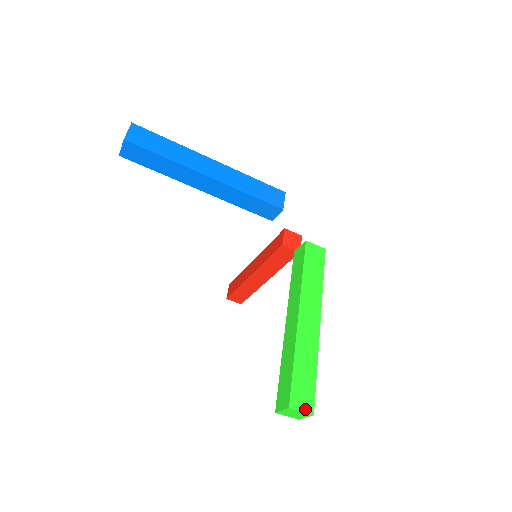
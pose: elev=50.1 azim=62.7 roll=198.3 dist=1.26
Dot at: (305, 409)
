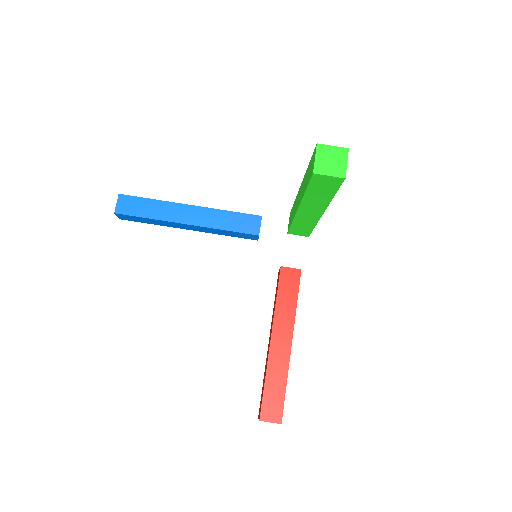
Dot at: (336, 148)
